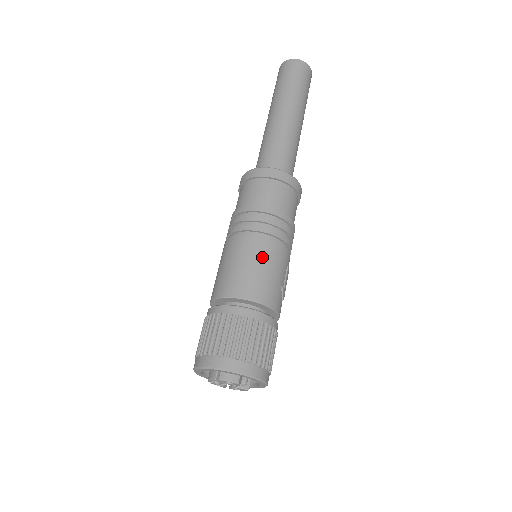
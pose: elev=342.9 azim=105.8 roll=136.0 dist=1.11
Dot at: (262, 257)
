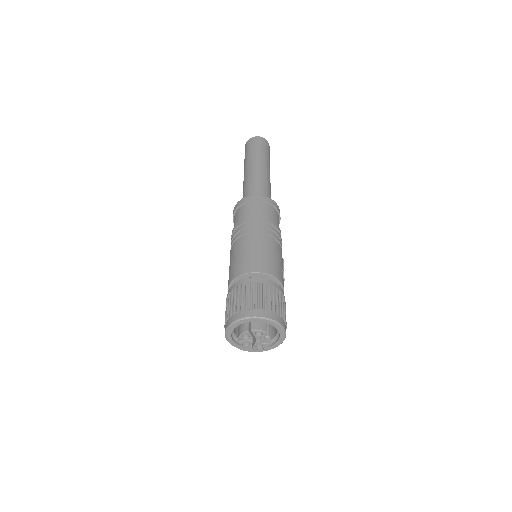
Dot at: (267, 247)
